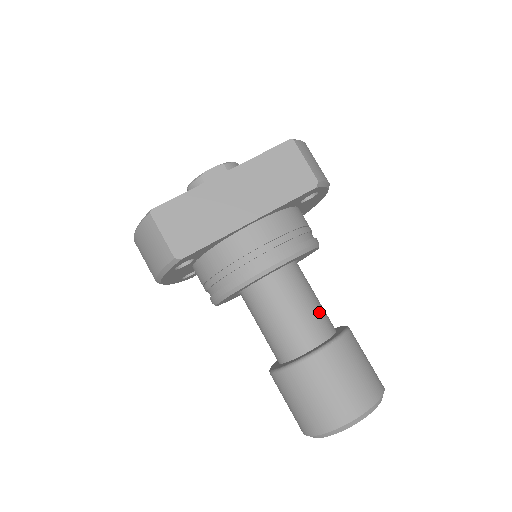
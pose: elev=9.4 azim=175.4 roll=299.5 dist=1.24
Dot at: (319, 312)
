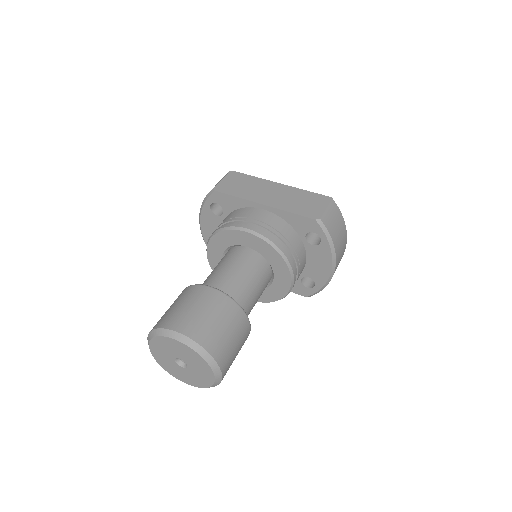
Dot at: (244, 290)
